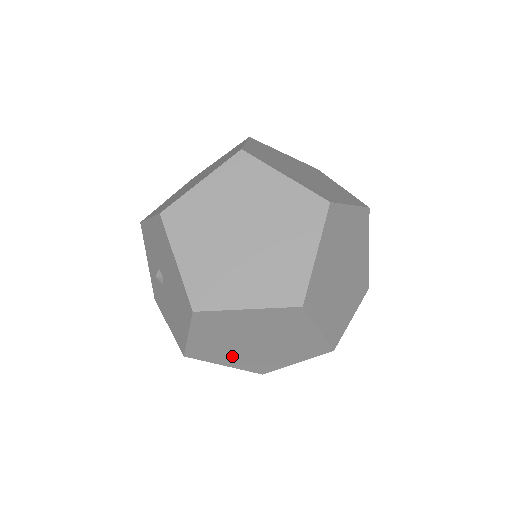
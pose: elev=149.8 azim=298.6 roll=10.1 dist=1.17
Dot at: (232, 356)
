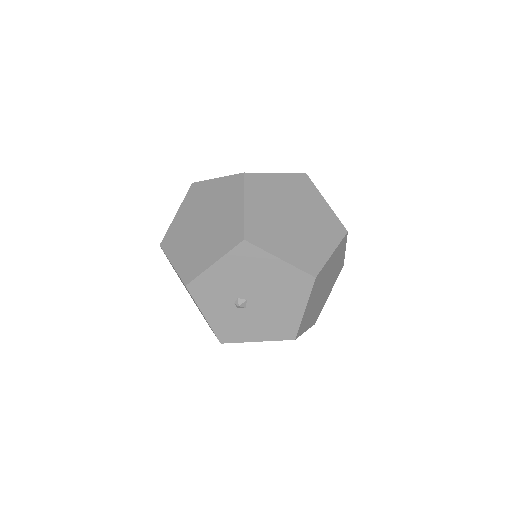
Dot at: (312, 315)
